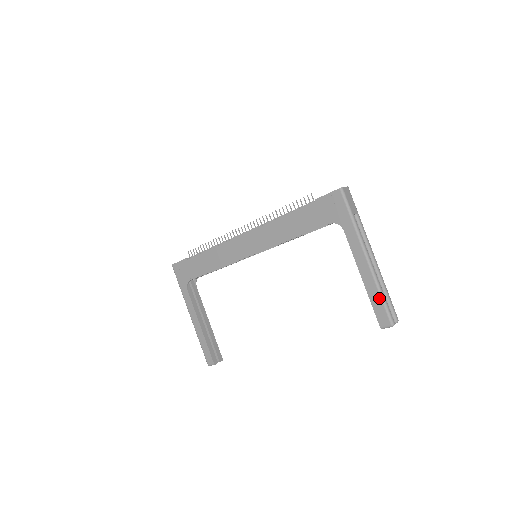
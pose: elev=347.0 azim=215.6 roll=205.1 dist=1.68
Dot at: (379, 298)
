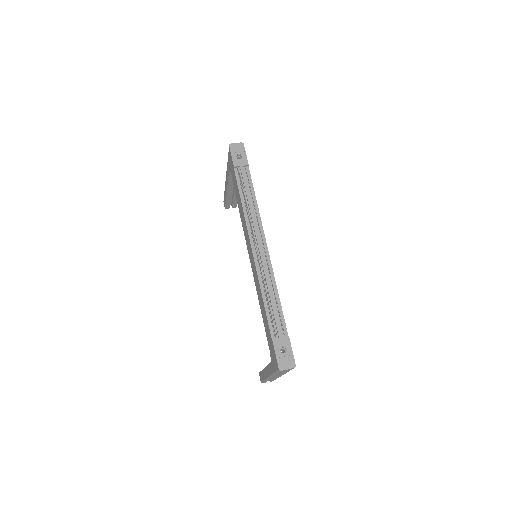
Dot at: (263, 379)
